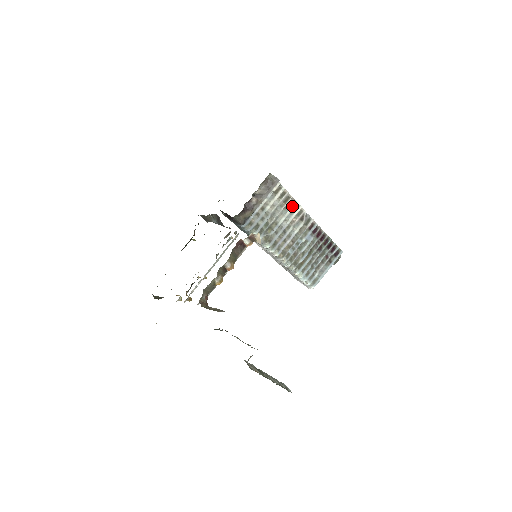
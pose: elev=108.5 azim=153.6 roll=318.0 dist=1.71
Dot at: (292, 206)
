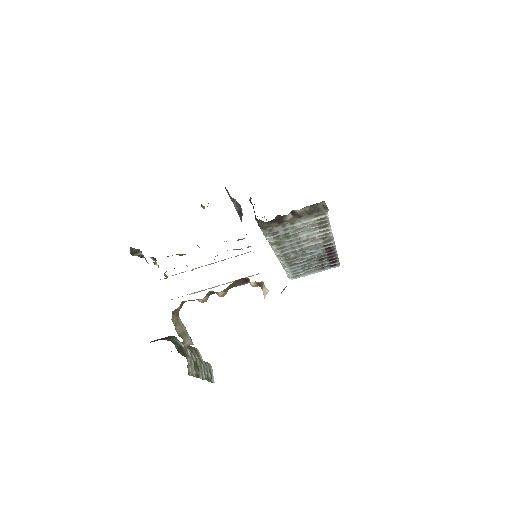
Dot at: (323, 228)
